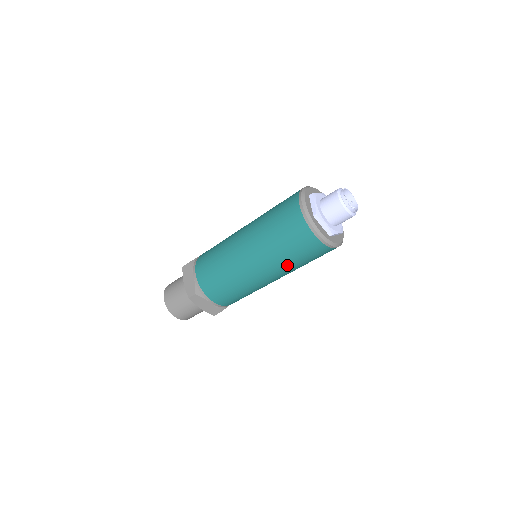
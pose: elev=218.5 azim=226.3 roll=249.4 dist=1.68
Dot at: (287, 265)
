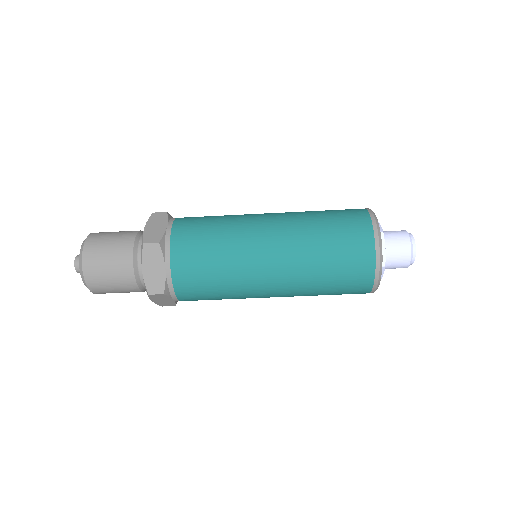
Dot at: (311, 271)
